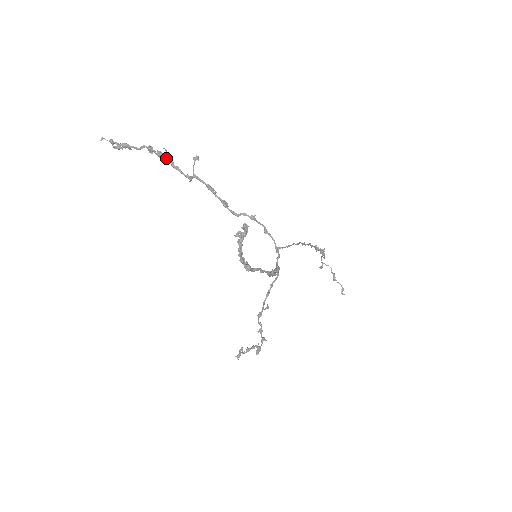
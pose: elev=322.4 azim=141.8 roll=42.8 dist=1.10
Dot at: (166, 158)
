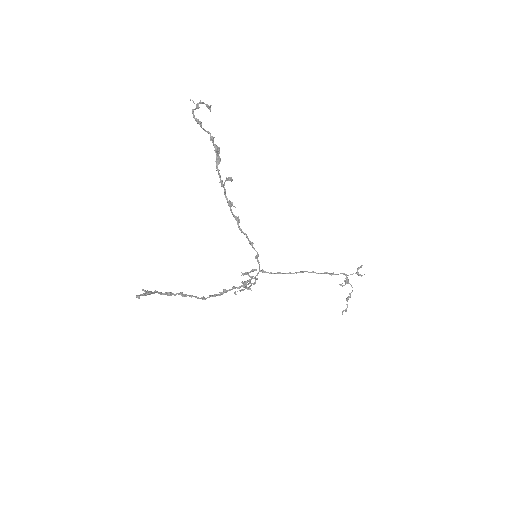
Dot at: (217, 156)
